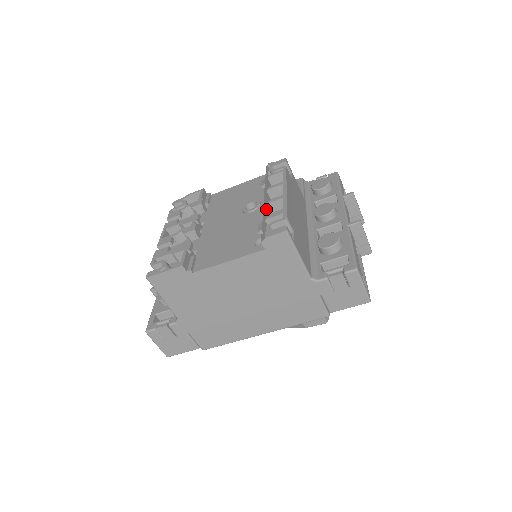
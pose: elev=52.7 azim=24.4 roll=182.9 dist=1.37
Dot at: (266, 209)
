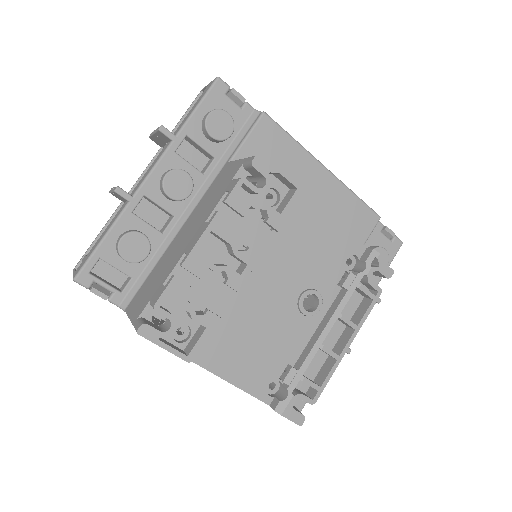
Dot at: (315, 353)
